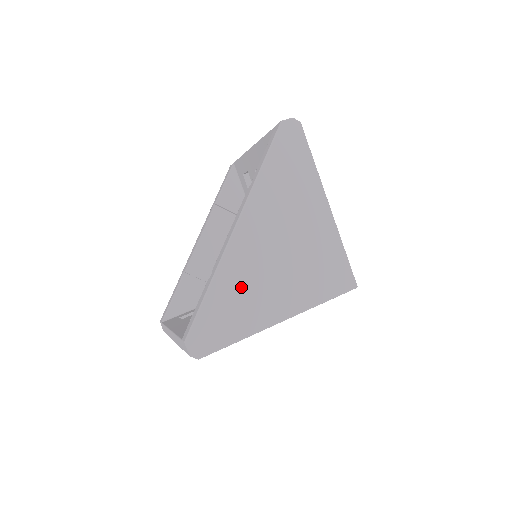
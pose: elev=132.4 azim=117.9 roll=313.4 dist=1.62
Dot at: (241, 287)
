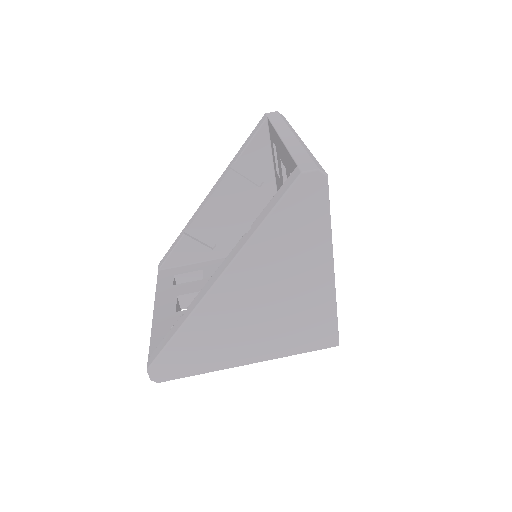
Dot at: (211, 335)
